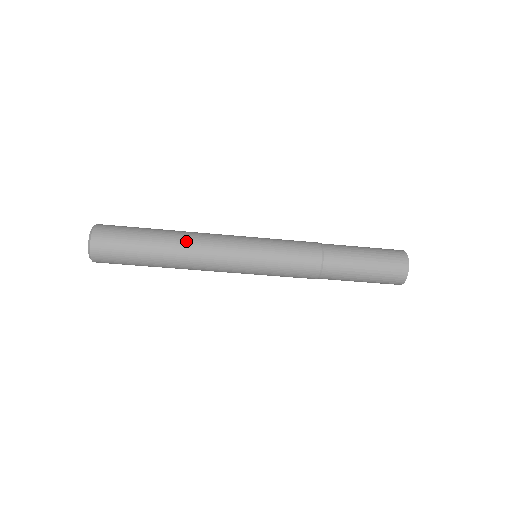
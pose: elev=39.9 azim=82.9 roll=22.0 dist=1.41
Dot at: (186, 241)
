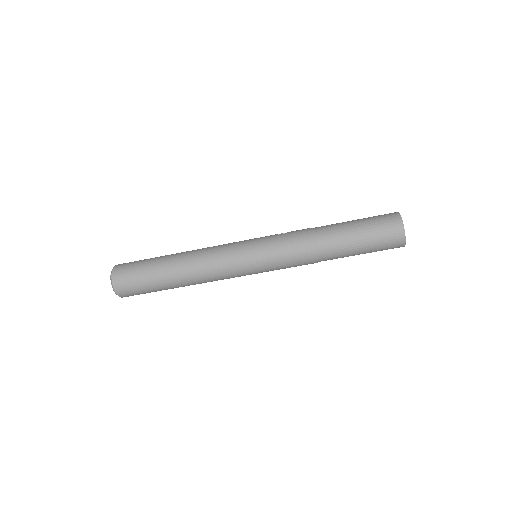
Dot at: (189, 267)
